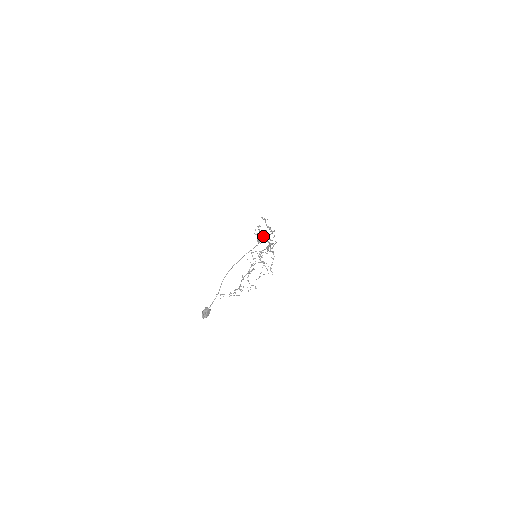
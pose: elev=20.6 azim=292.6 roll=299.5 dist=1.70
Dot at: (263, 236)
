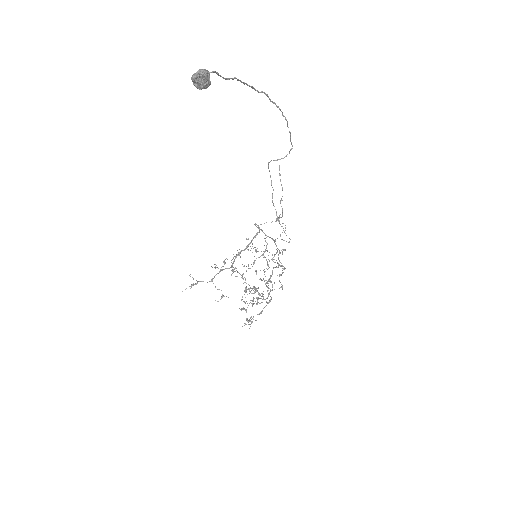
Dot at: (290, 137)
